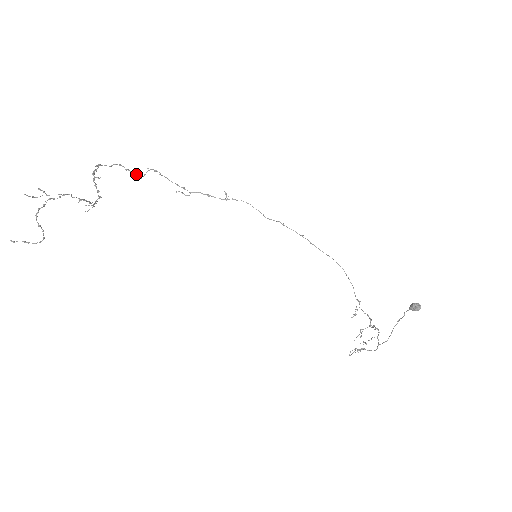
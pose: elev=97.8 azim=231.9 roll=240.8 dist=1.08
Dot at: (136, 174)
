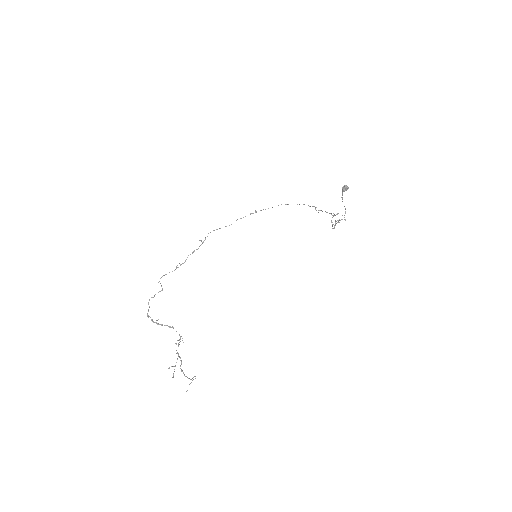
Dot at: occluded
